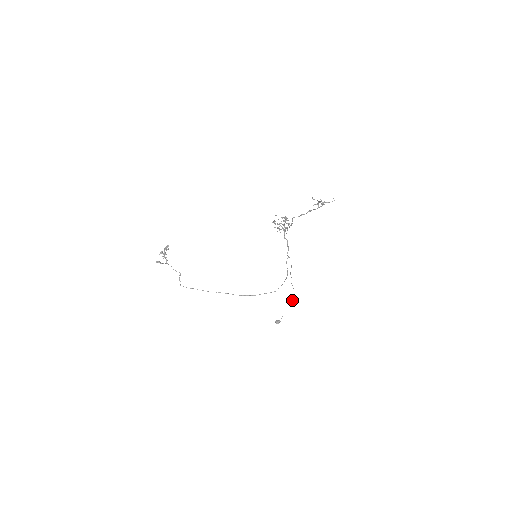
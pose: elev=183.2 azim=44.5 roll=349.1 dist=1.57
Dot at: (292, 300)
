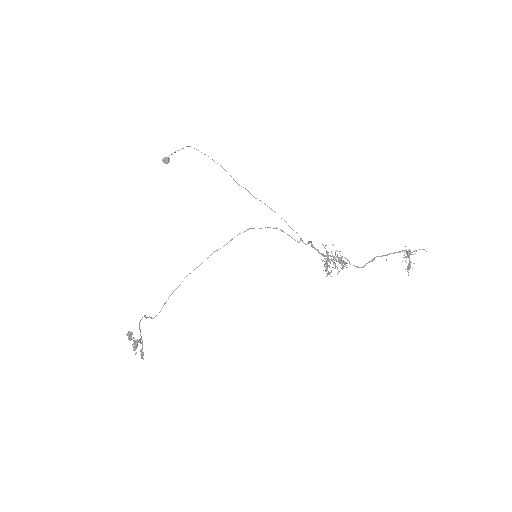
Dot at: (194, 148)
